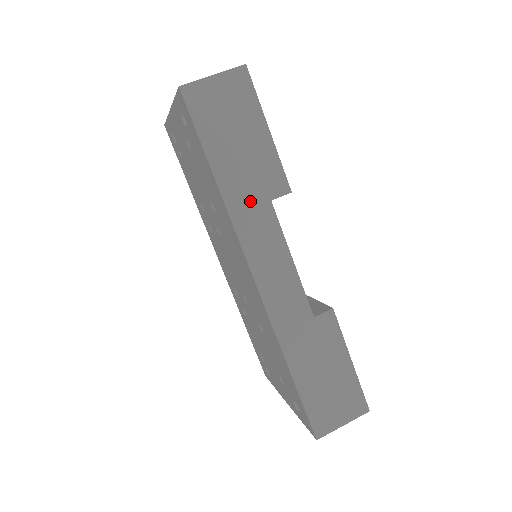
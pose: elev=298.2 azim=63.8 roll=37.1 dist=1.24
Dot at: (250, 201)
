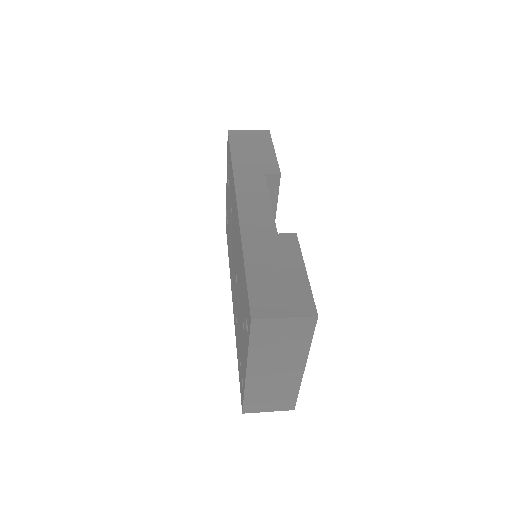
Dot at: (250, 171)
